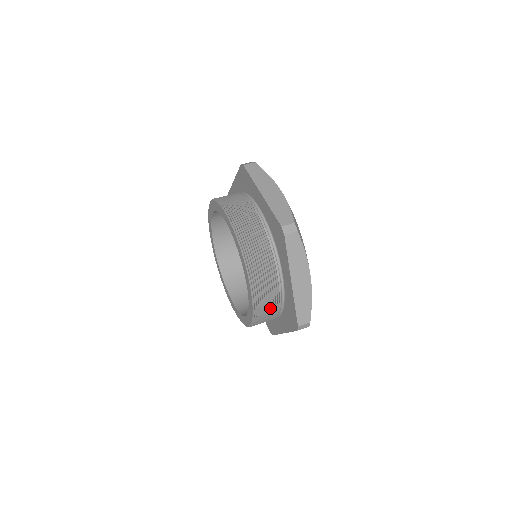
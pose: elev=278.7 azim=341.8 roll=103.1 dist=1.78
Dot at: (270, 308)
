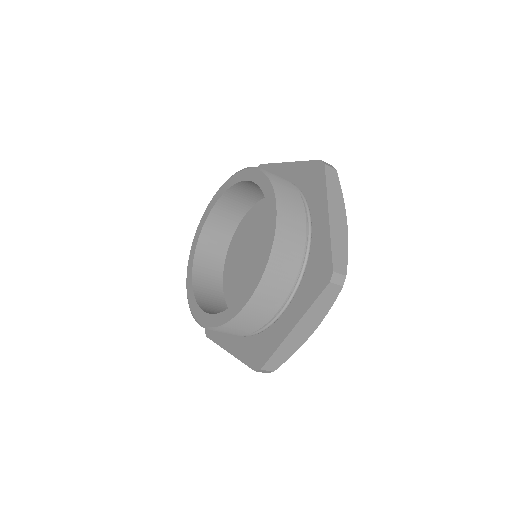
Dot at: (243, 329)
